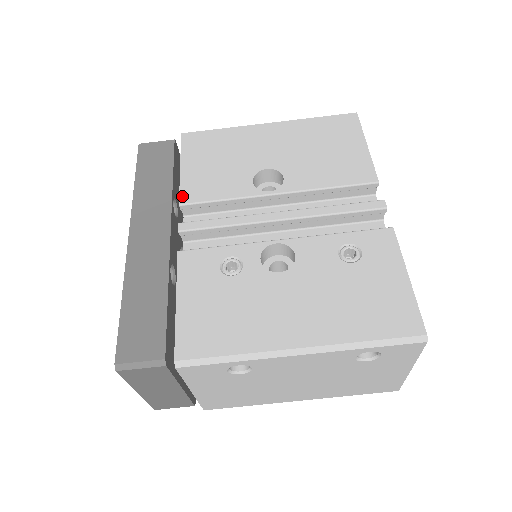
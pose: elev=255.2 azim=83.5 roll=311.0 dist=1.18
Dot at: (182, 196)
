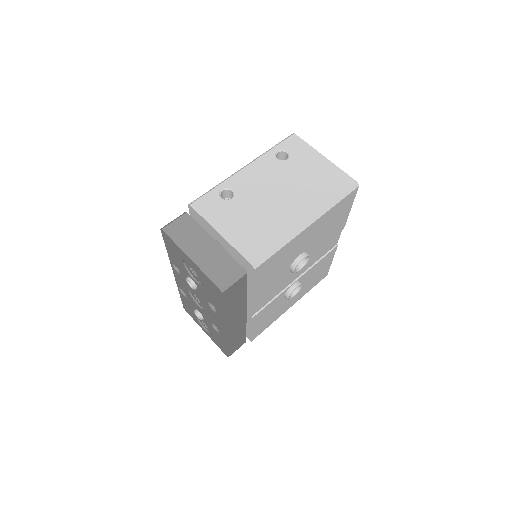
Dot at: occluded
